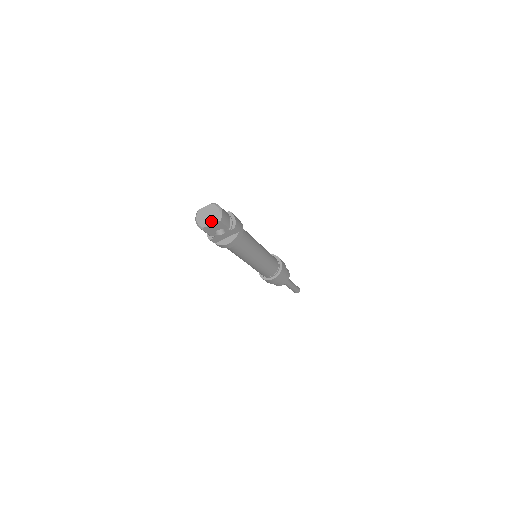
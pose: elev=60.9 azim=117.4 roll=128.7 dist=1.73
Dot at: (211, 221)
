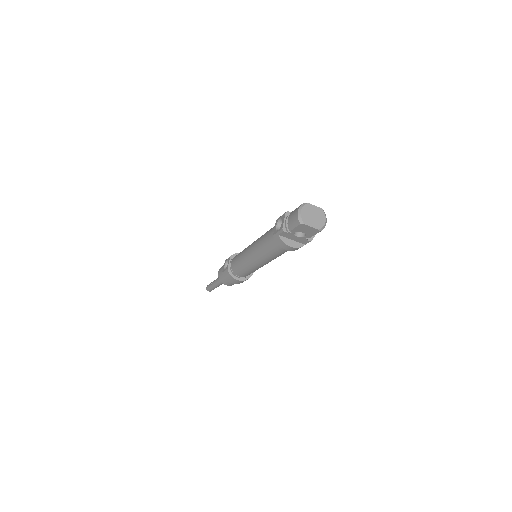
Dot at: (314, 224)
